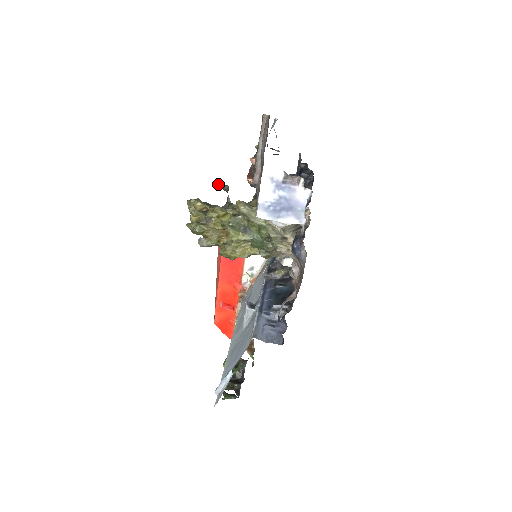
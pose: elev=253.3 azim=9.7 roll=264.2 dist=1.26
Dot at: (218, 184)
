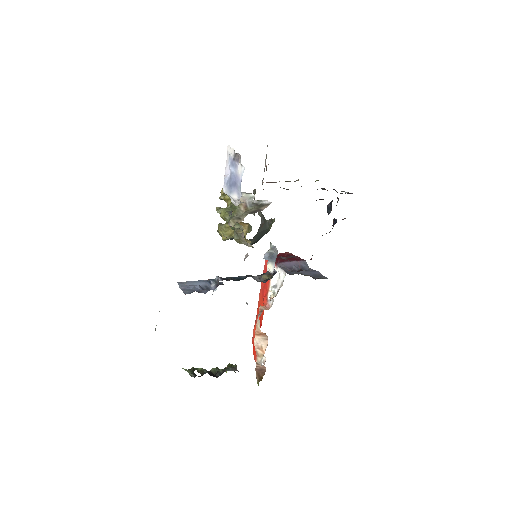
Dot at: occluded
